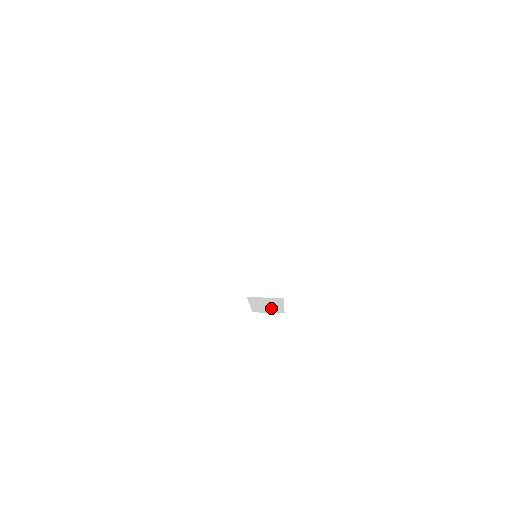
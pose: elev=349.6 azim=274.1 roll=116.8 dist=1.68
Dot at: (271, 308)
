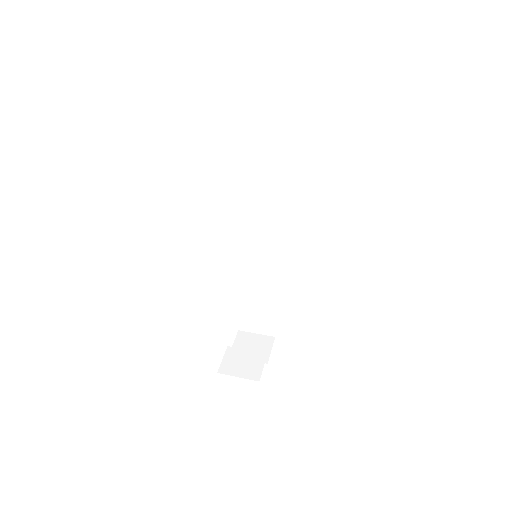
Dot at: (260, 316)
